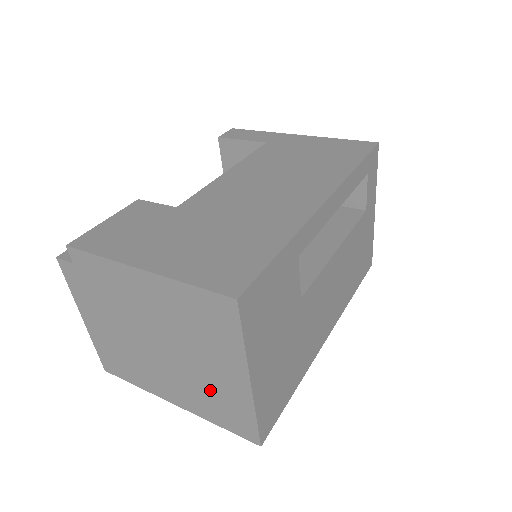
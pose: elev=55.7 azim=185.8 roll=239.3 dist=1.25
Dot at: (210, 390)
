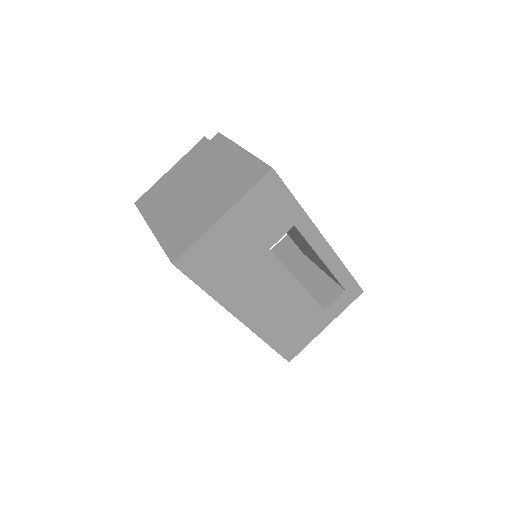
Dot at: (190, 220)
